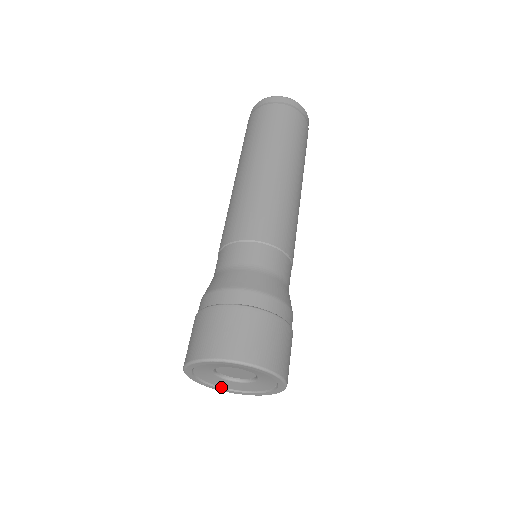
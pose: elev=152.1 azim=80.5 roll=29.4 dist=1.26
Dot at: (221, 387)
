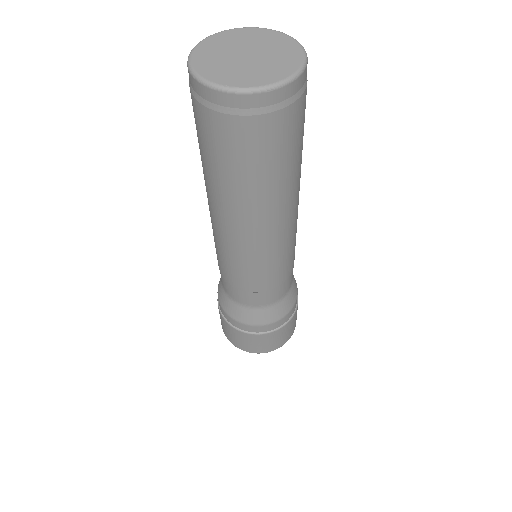
Dot at: occluded
